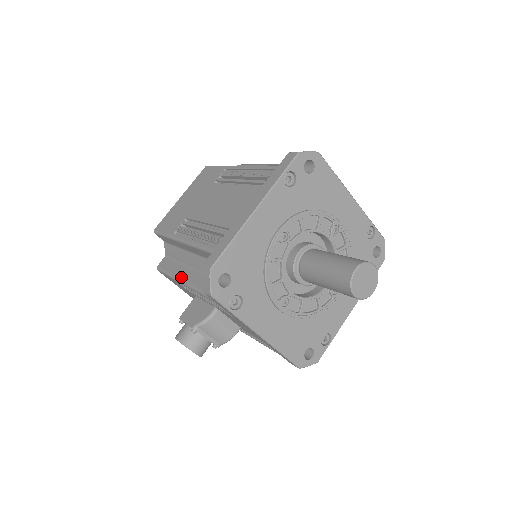
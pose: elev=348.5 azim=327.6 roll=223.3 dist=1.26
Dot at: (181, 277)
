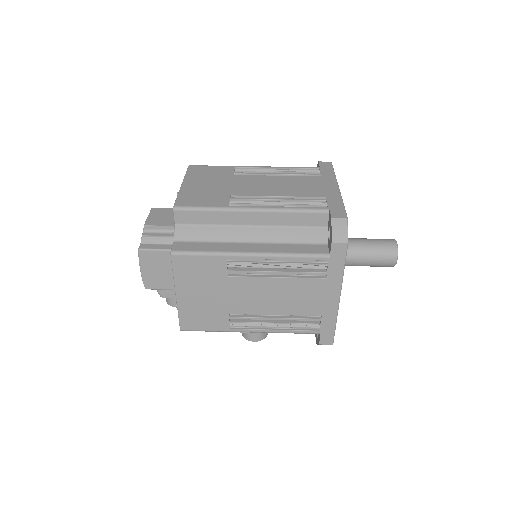
Dot at: occluded
